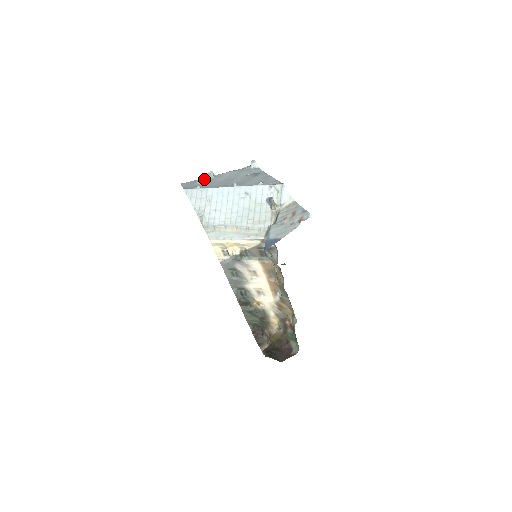
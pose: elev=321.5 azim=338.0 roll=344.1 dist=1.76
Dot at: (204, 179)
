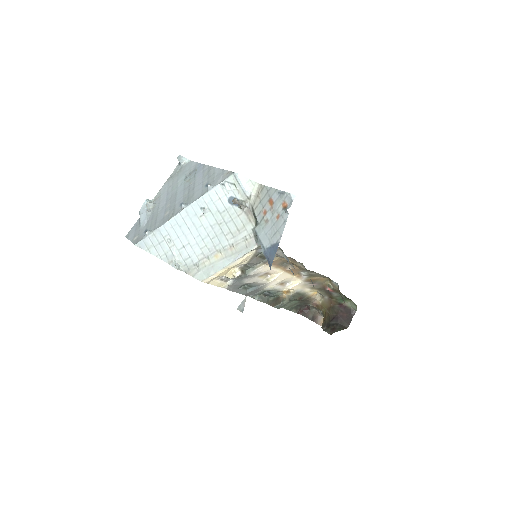
Dot at: (145, 216)
